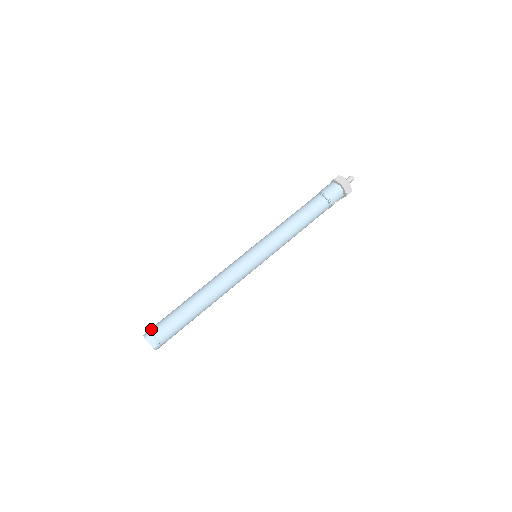
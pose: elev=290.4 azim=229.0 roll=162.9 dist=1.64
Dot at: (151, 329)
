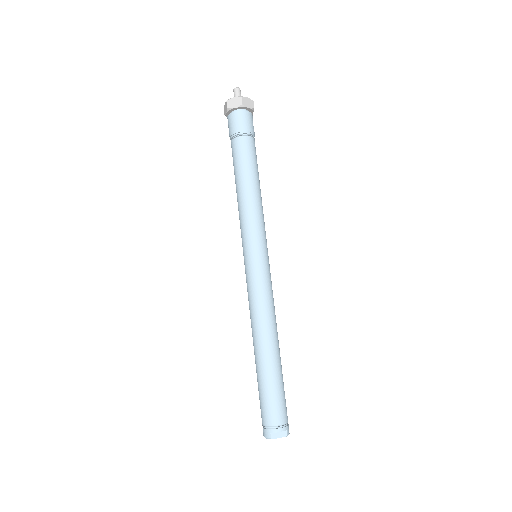
Dot at: (264, 426)
